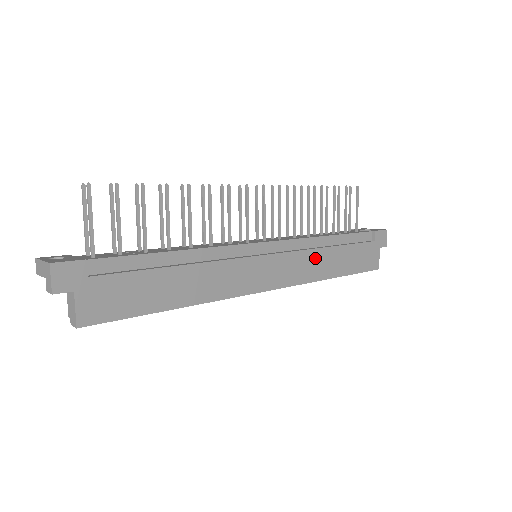
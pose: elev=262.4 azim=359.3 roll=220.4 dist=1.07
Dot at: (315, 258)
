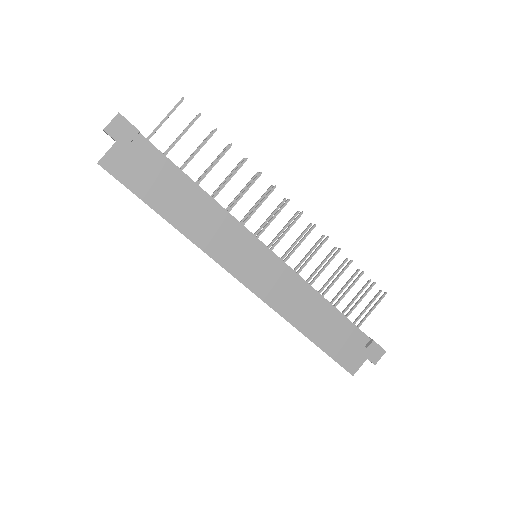
Dot at: (300, 301)
